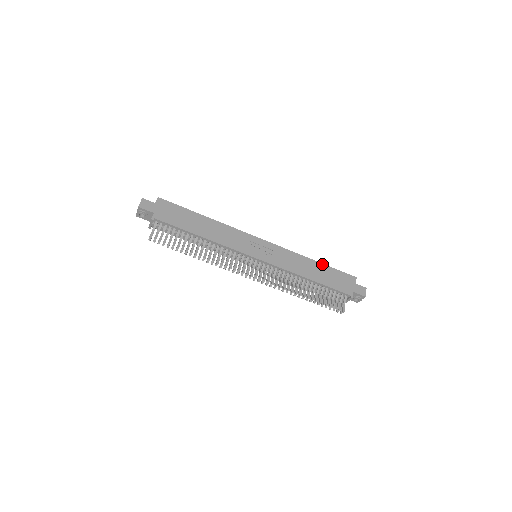
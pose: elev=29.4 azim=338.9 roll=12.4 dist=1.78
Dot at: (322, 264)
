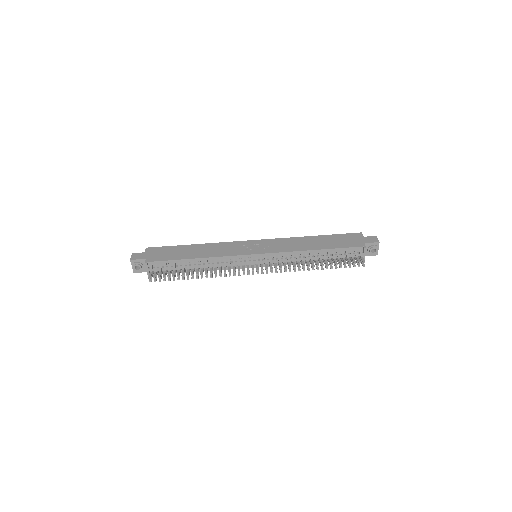
Dot at: (322, 236)
